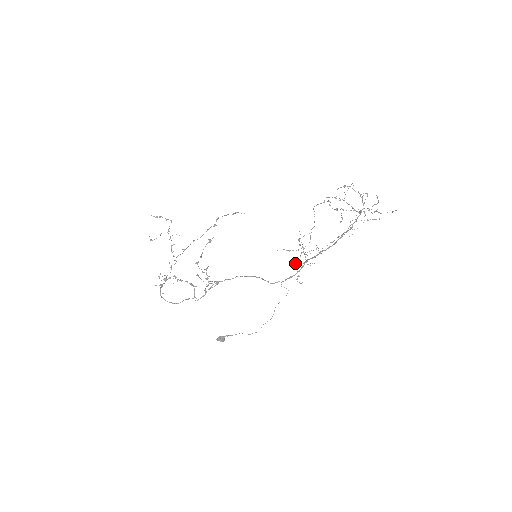
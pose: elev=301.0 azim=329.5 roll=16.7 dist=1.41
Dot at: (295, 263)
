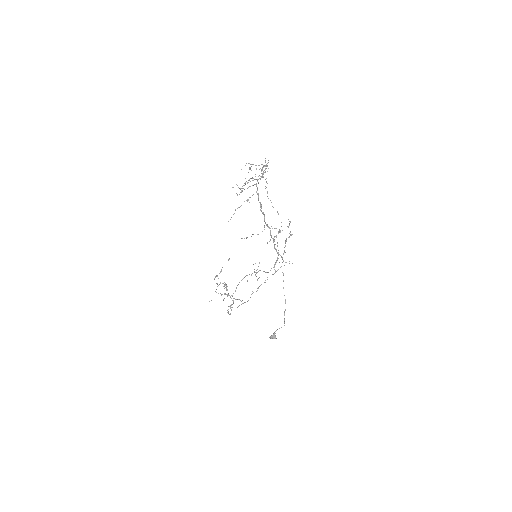
Dot at: occluded
